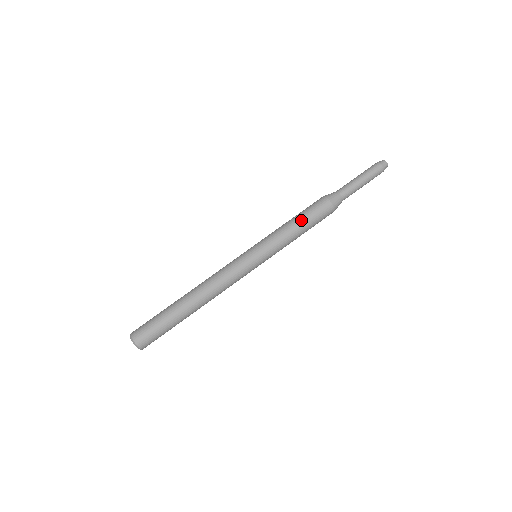
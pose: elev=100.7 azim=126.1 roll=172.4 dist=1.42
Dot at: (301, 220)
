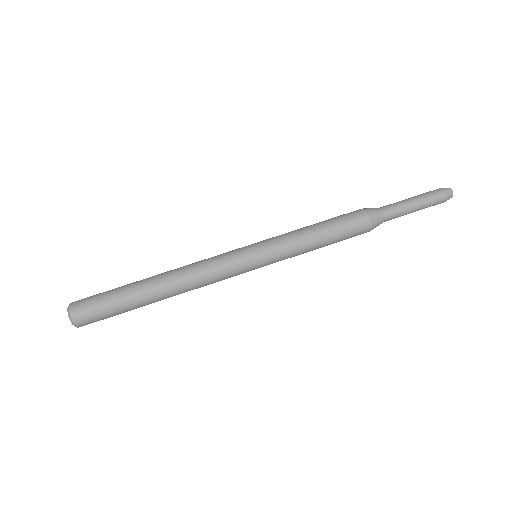
Dot at: (328, 237)
